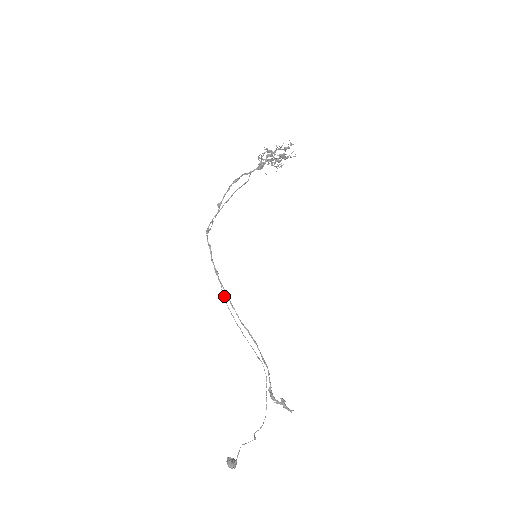
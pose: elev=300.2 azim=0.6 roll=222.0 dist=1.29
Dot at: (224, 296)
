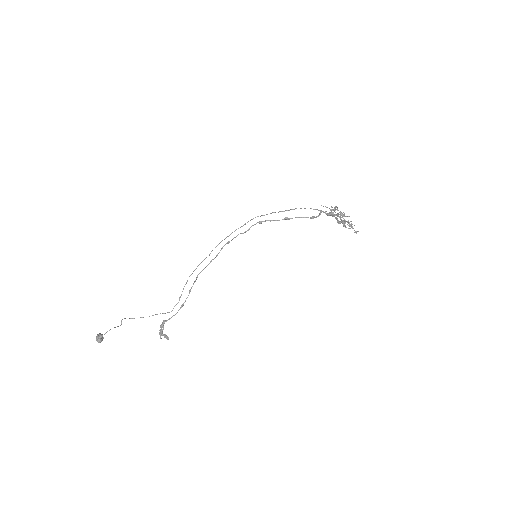
Dot at: occluded
